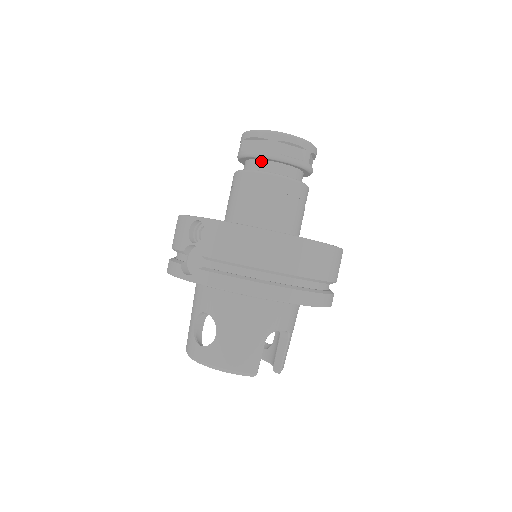
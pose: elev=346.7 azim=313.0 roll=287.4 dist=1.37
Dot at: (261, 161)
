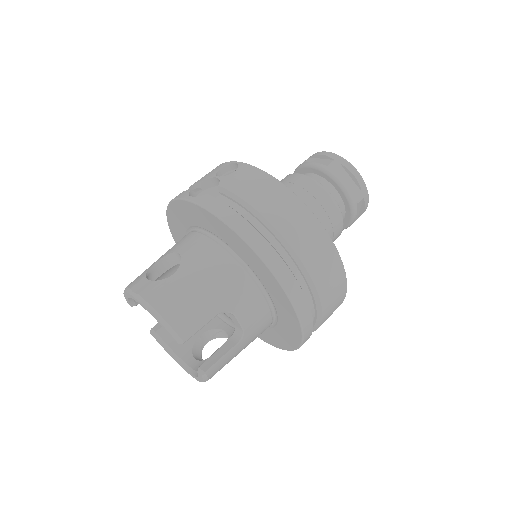
Dot at: (316, 175)
